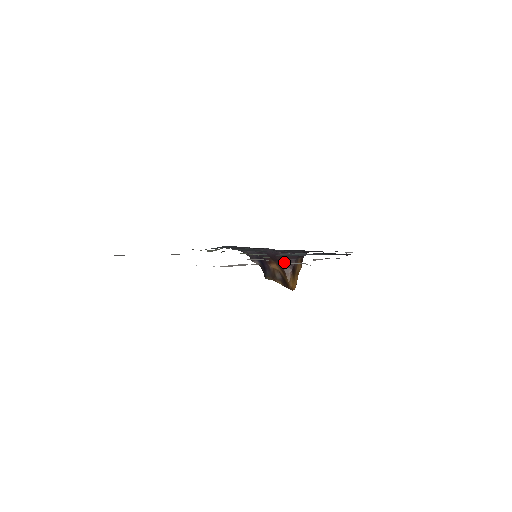
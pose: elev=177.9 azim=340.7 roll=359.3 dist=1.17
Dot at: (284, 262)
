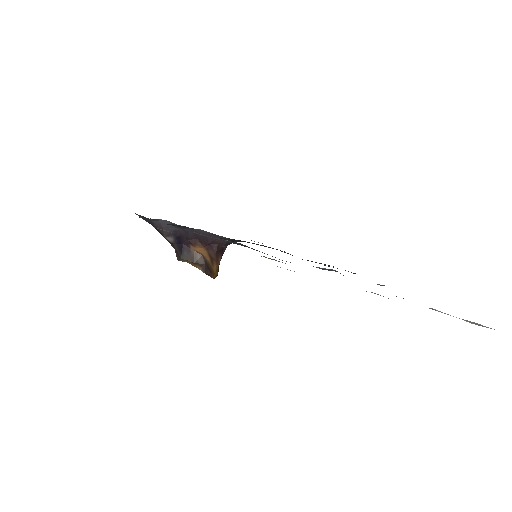
Dot at: (217, 248)
